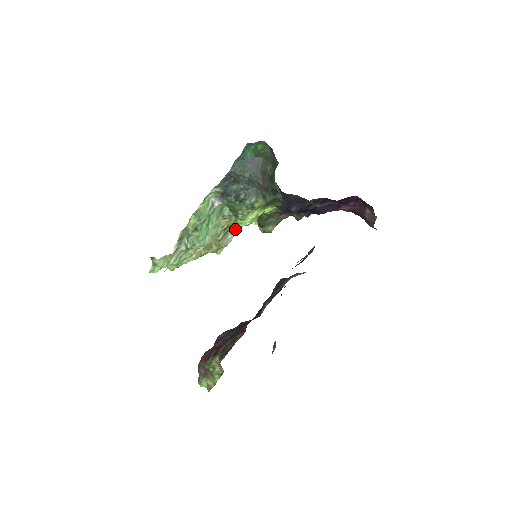
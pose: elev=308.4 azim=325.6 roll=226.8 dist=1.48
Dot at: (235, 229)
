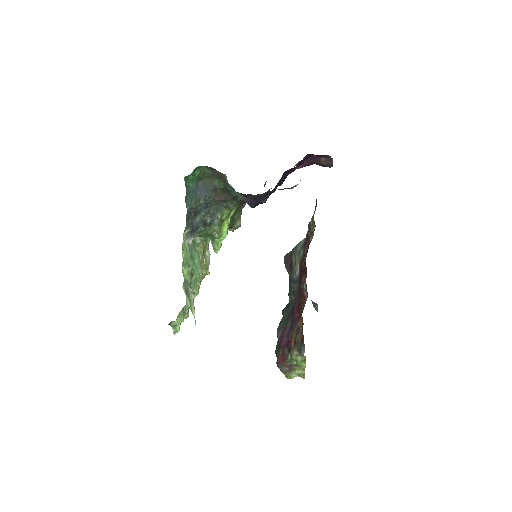
Dot at: (219, 248)
